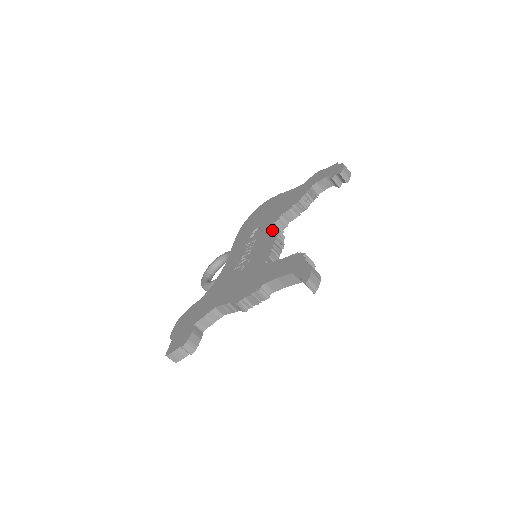
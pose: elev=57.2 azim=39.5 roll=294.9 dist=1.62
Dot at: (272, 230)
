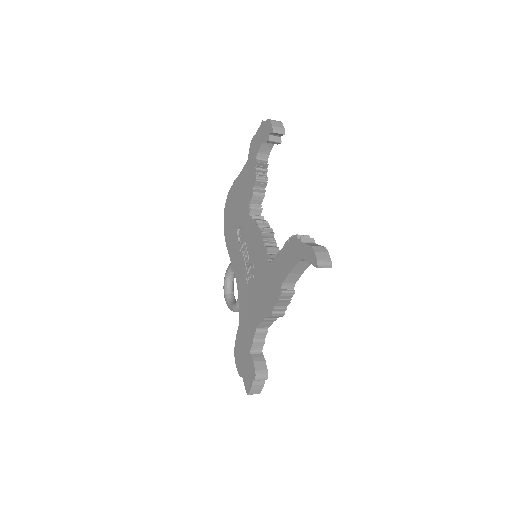
Dot at: (252, 224)
